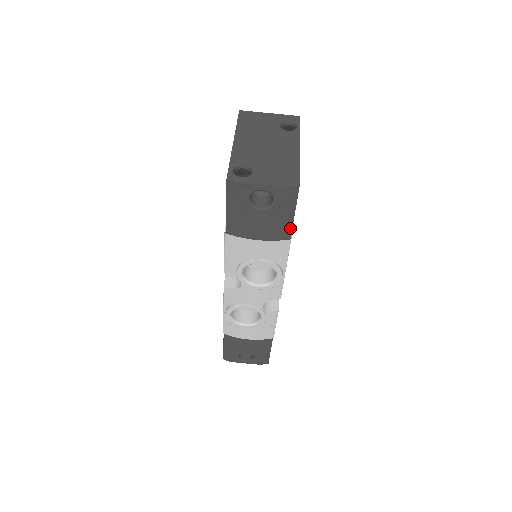
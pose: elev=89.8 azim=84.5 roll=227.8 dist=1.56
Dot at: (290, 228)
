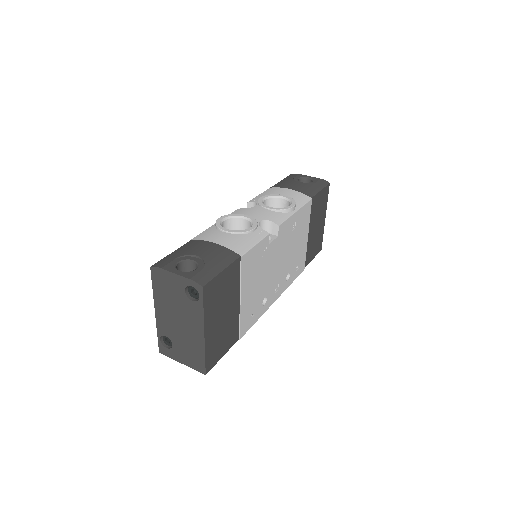
Dot at: (315, 194)
